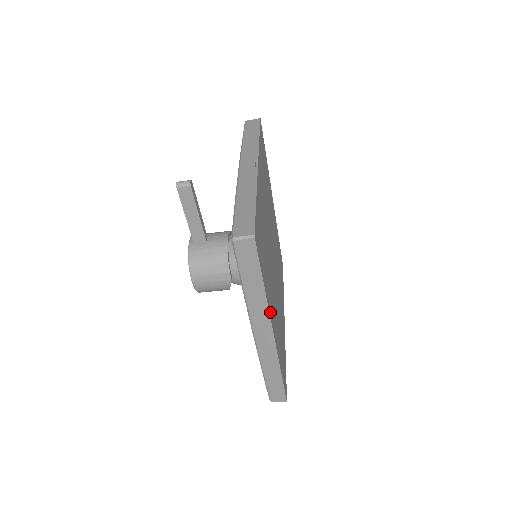
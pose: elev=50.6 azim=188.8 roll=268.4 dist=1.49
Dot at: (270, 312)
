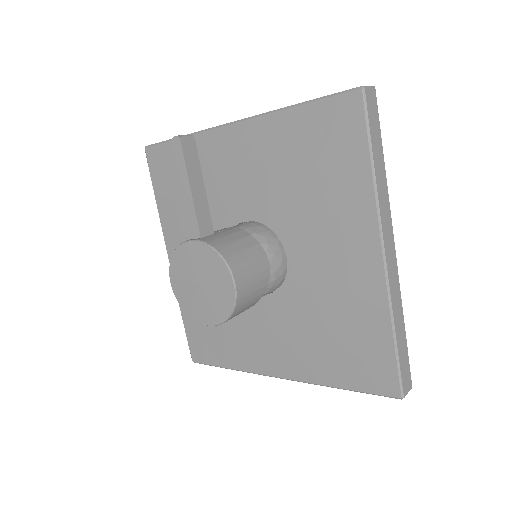
Dot at: occluded
